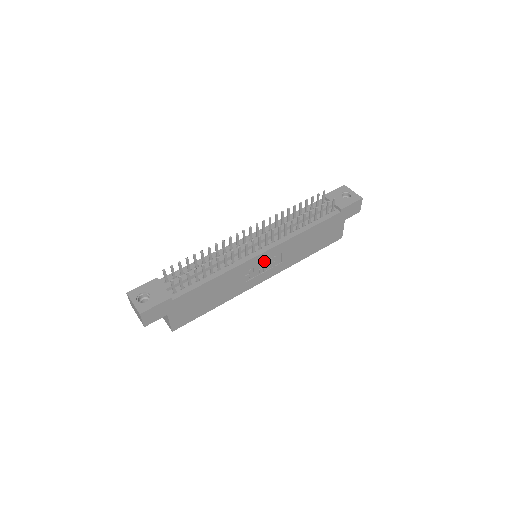
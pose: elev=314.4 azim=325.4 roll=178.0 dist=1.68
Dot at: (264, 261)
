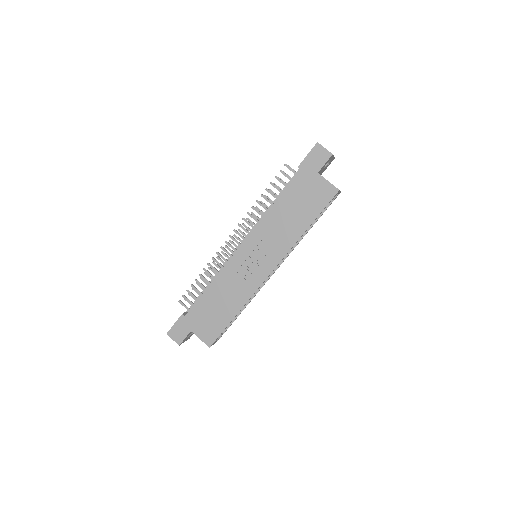
Dot at: (250, 254)
